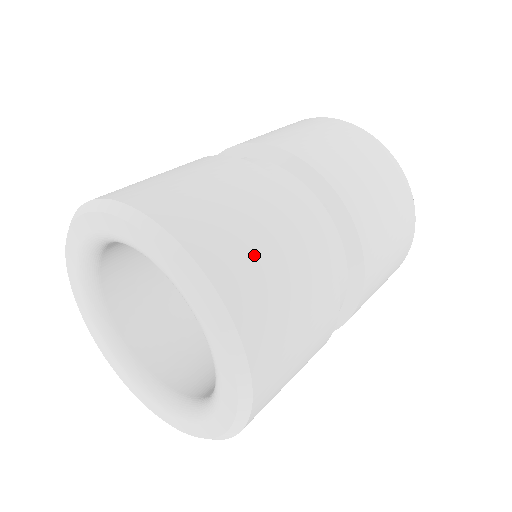
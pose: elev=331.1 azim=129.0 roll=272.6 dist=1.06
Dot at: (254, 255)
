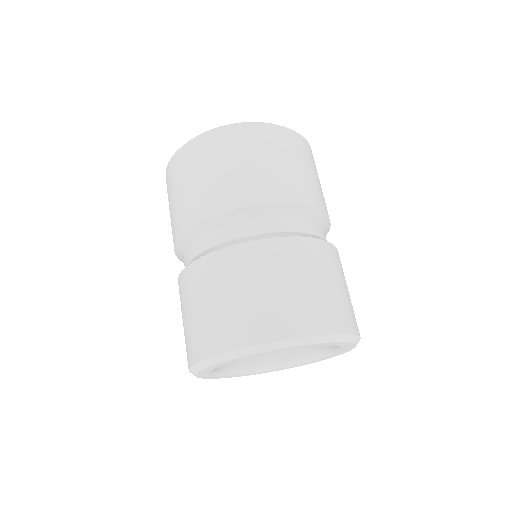
Dot at: (342, 299)
